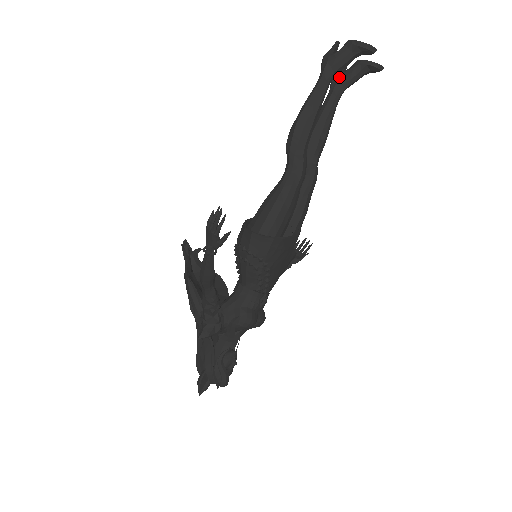
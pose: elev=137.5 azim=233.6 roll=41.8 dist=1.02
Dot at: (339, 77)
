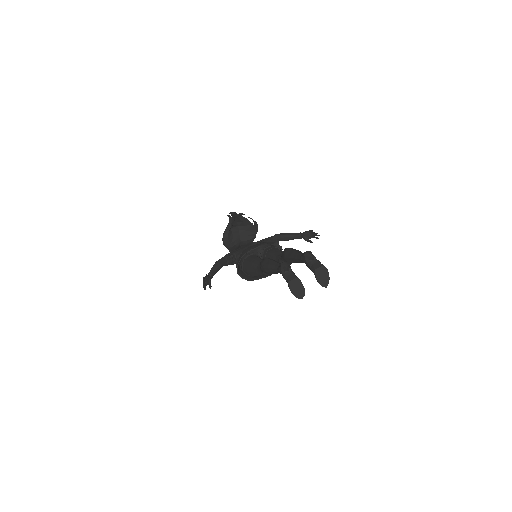
Dot at: (304, 261)
